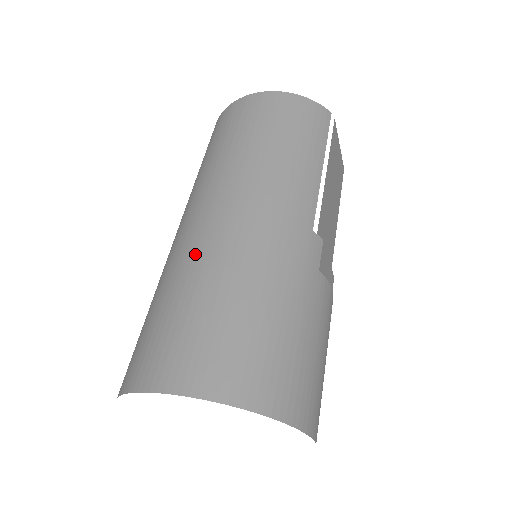
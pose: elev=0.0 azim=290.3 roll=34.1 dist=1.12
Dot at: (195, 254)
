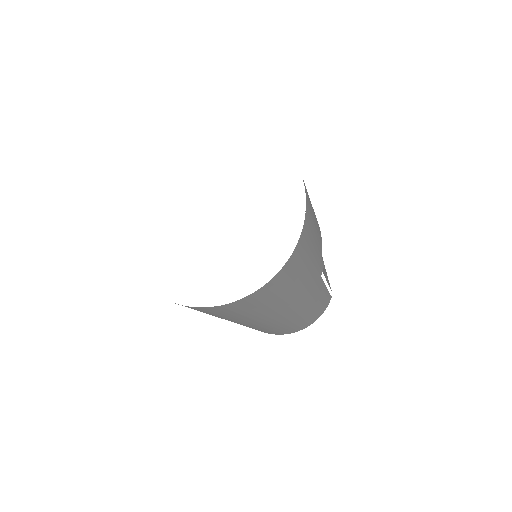
Dot at: occluded
